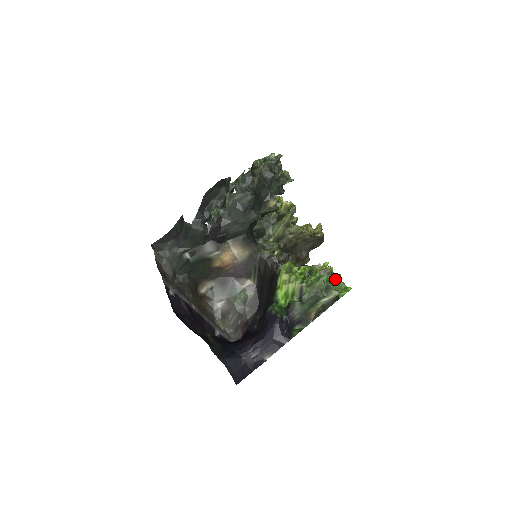
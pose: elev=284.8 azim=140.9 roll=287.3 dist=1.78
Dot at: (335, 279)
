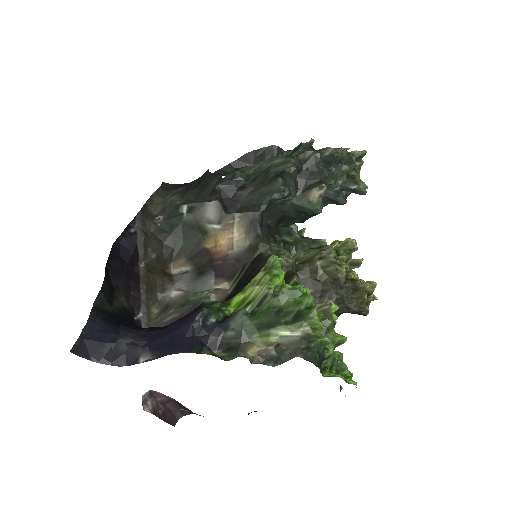
Dot at: (331, 332)
